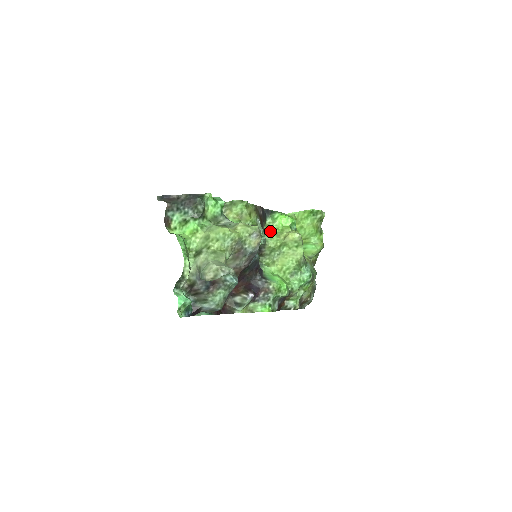
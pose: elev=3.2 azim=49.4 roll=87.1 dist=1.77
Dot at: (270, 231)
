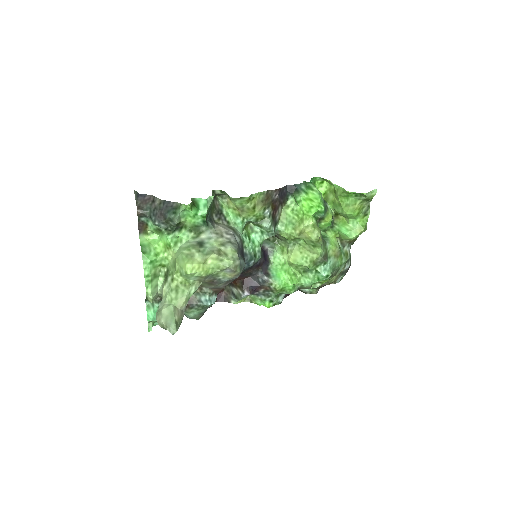
Dot at: (288, 216)
